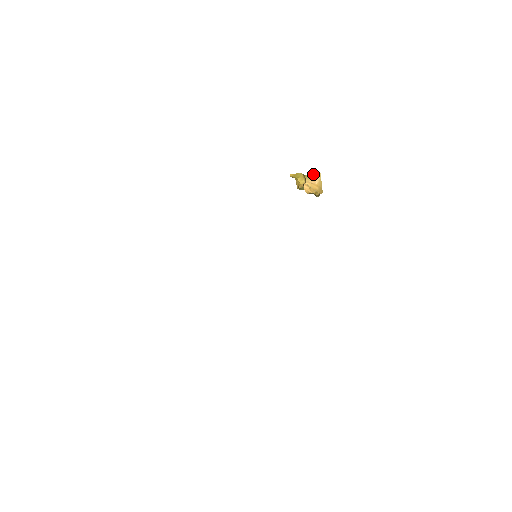
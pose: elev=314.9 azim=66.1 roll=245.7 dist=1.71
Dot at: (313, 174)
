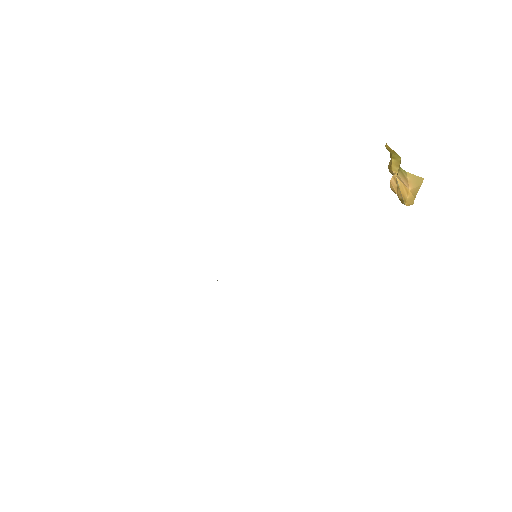
Dot at: occluded
